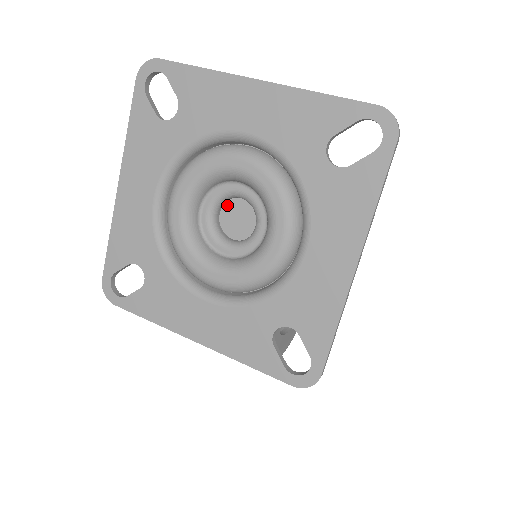
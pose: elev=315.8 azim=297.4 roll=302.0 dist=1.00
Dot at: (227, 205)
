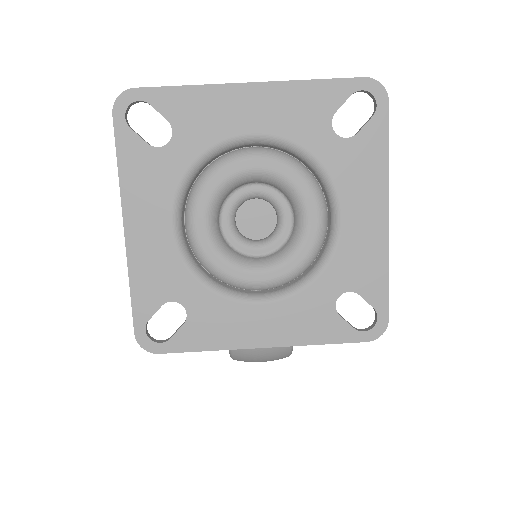
Dot at: (240, 210)
